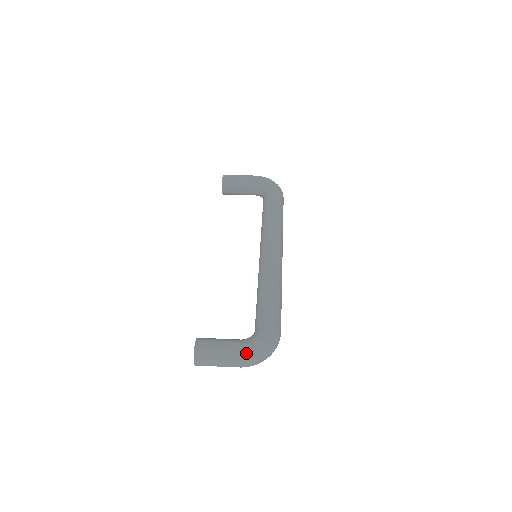
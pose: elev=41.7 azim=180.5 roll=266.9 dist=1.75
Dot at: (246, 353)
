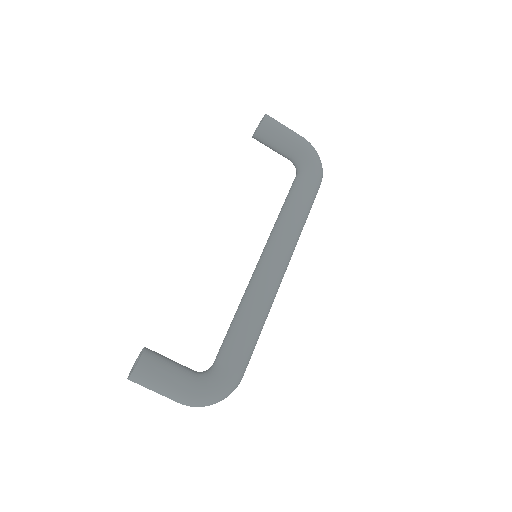
Dot at: (194, 397)
